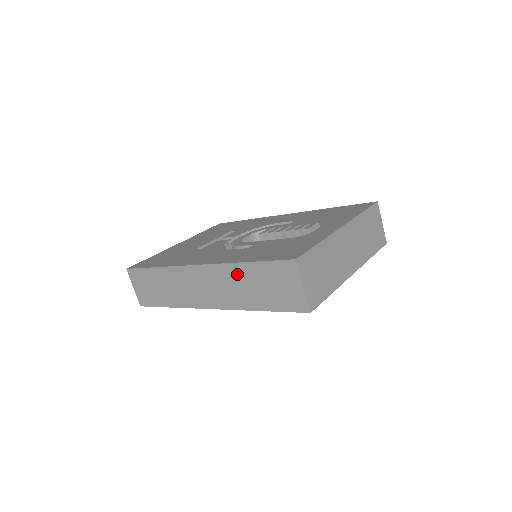
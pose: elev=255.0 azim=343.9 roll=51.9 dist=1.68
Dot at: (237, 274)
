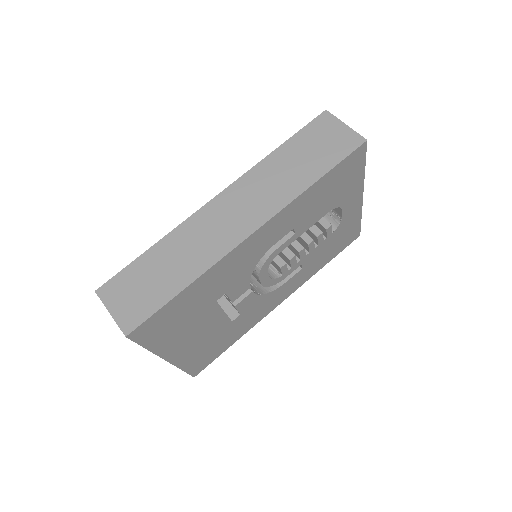
Dot at: (273, 165)
